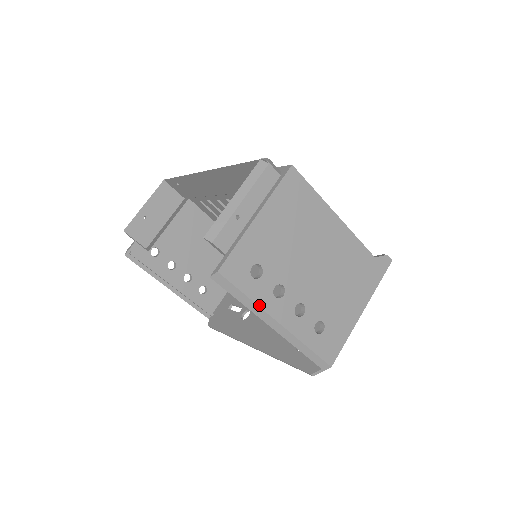
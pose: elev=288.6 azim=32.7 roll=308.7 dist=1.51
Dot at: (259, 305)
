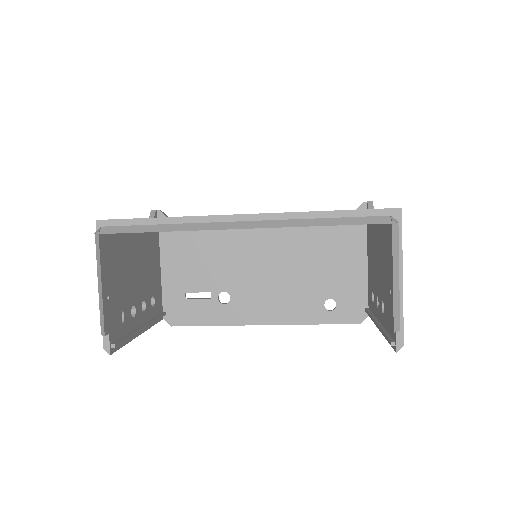
Dot at: occluded
